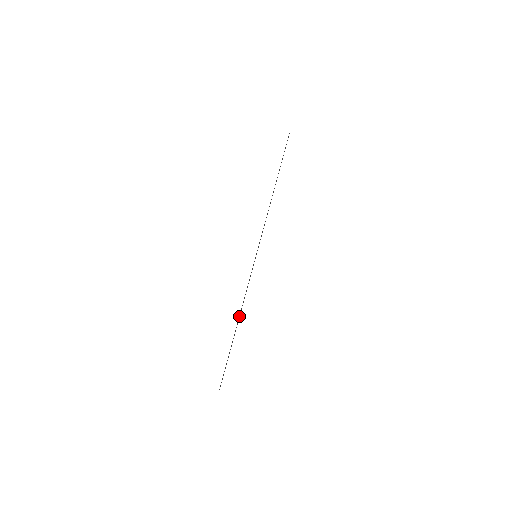
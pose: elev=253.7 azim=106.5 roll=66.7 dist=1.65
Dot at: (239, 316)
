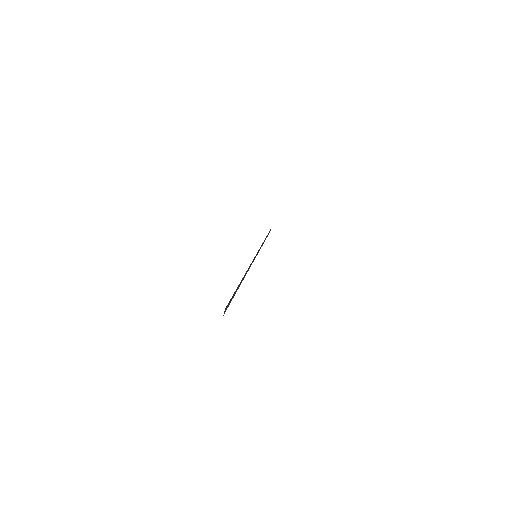
Dot at: (244, 276)
